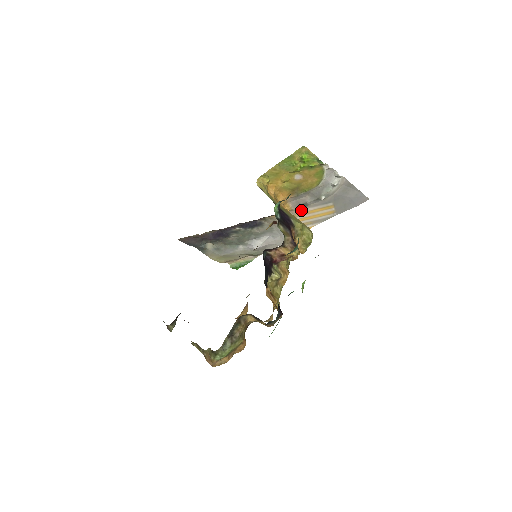
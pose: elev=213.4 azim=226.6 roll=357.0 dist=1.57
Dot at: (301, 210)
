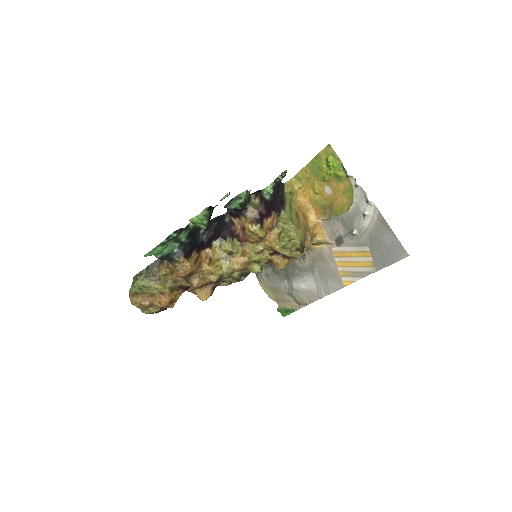
Dot at: (338, 247)
